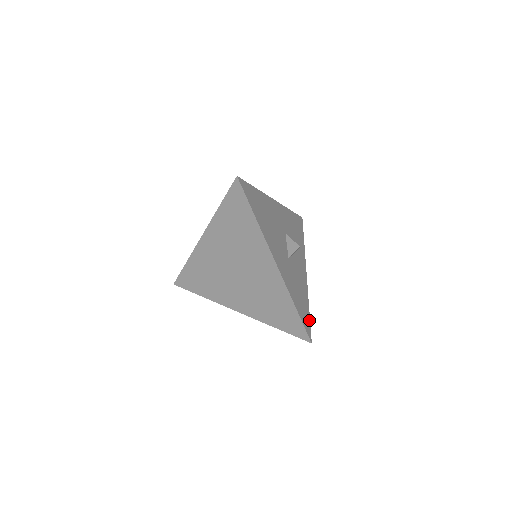
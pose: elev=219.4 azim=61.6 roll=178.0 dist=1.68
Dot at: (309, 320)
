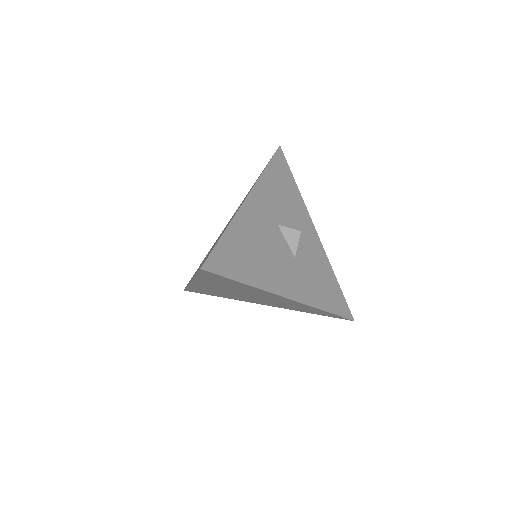
Dot at: (342, 296)
